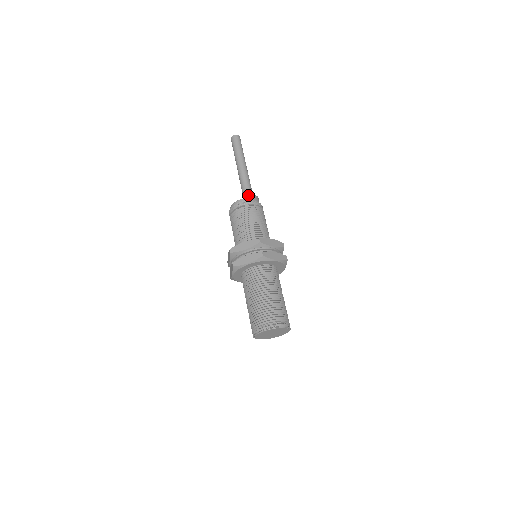
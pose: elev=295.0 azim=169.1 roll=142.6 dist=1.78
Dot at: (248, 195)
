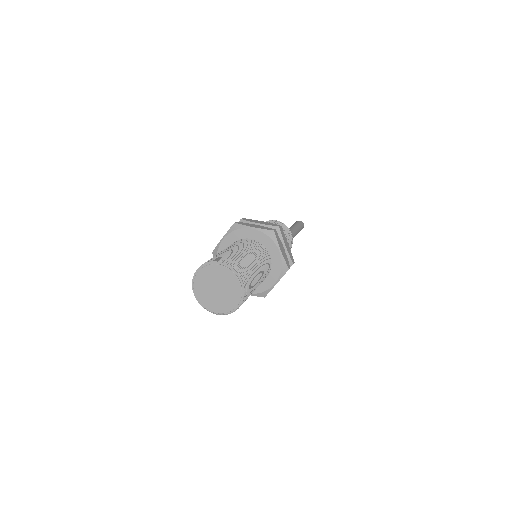
Dot at: occluded
